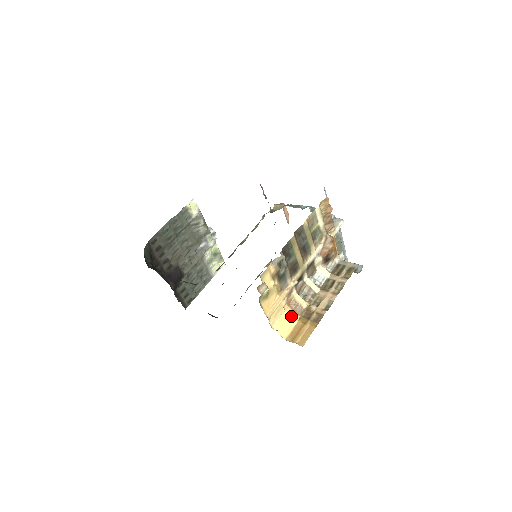
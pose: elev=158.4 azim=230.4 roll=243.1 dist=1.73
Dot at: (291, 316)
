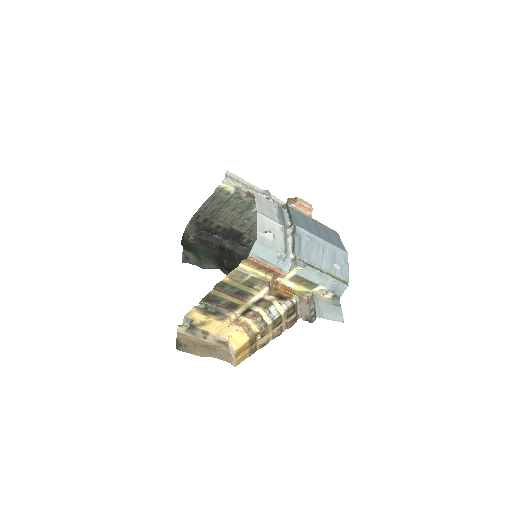
Dot at: (242, 335)
